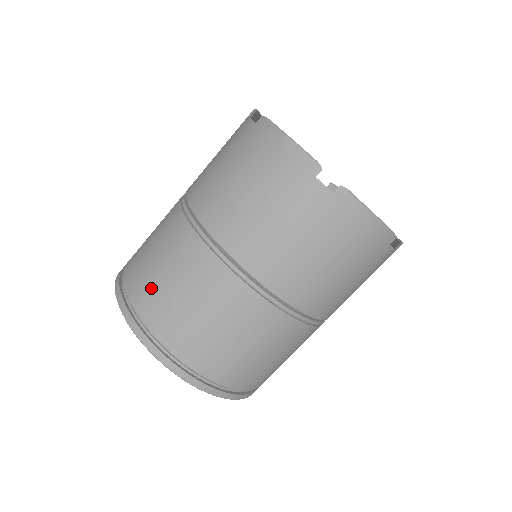
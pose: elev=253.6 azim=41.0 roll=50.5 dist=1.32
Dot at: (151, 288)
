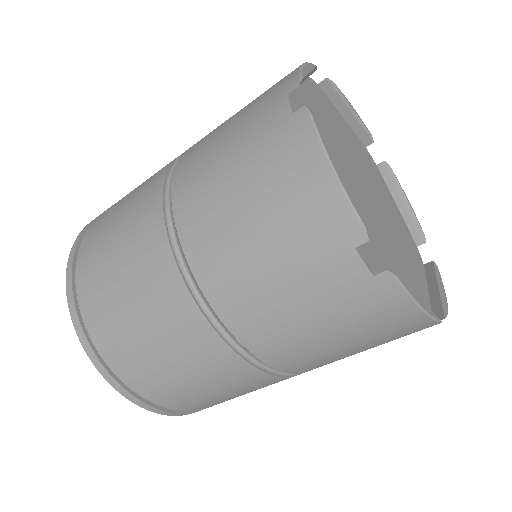
Dot at: (190, 399)
